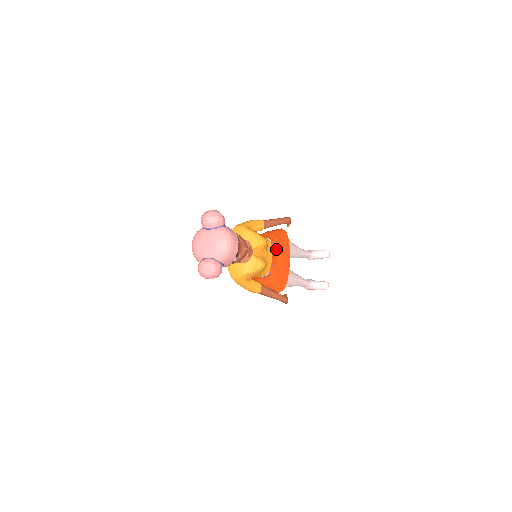
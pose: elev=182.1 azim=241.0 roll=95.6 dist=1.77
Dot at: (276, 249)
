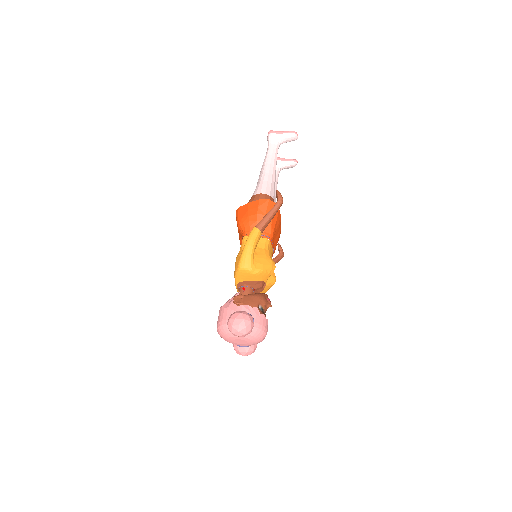
Dot at: (273, 238)
